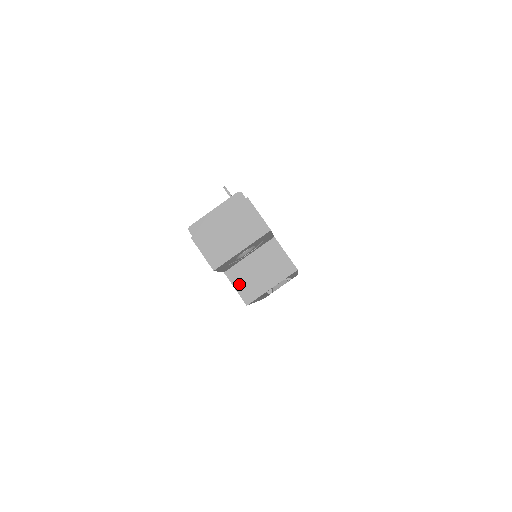
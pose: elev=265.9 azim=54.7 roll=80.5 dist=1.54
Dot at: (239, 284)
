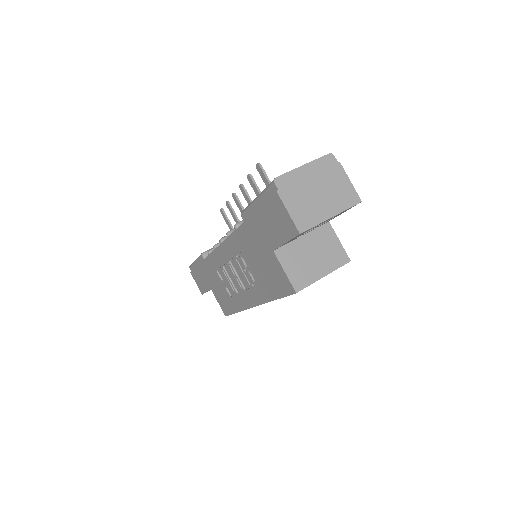
Dot at: (289, 267)
